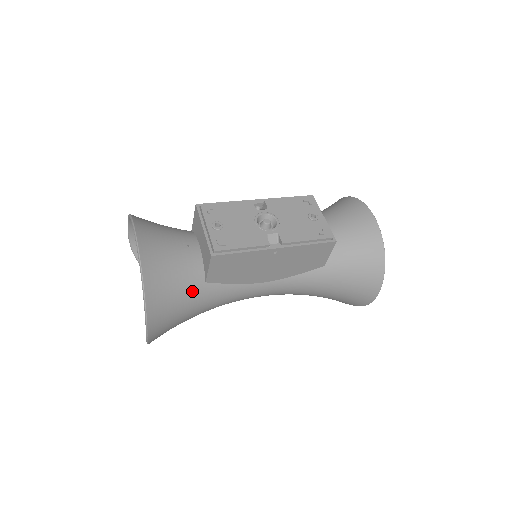
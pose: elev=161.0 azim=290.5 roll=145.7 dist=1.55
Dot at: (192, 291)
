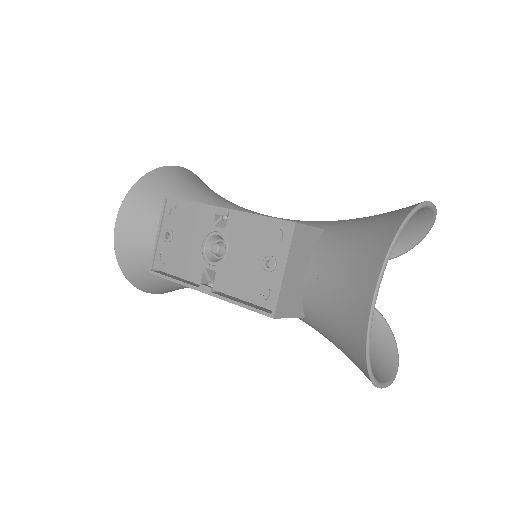
Dot at: occluded
